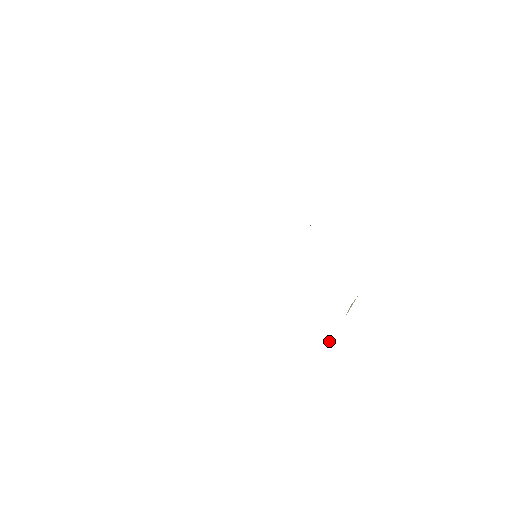
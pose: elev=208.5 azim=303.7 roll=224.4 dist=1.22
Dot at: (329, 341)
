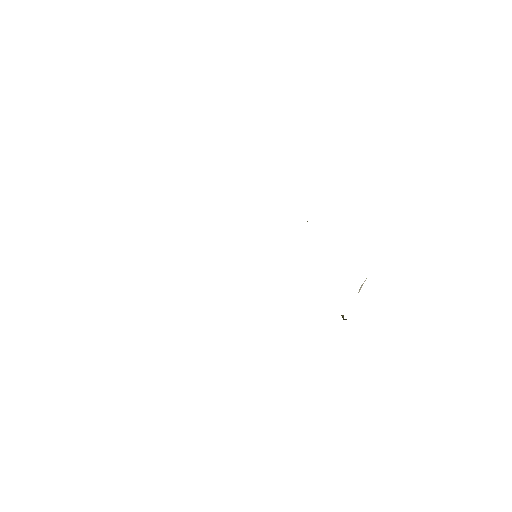
Dot at: (344, 319)
